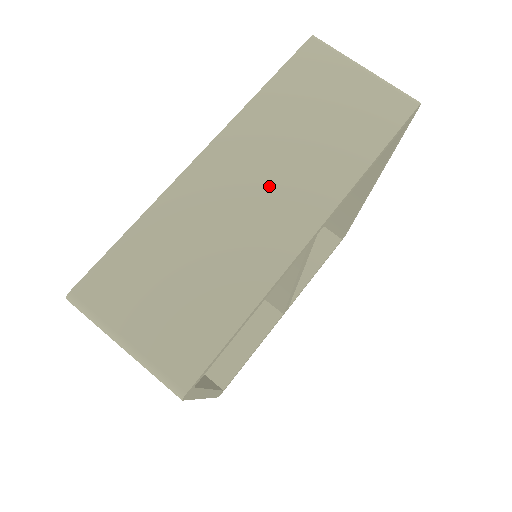
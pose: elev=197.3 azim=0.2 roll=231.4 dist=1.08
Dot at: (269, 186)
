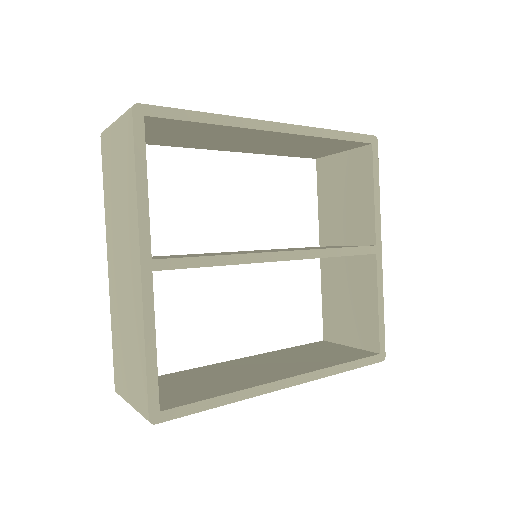
Dot at: (123, 256)
